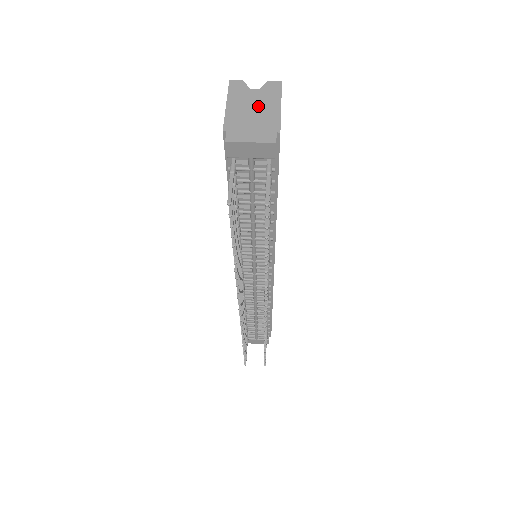
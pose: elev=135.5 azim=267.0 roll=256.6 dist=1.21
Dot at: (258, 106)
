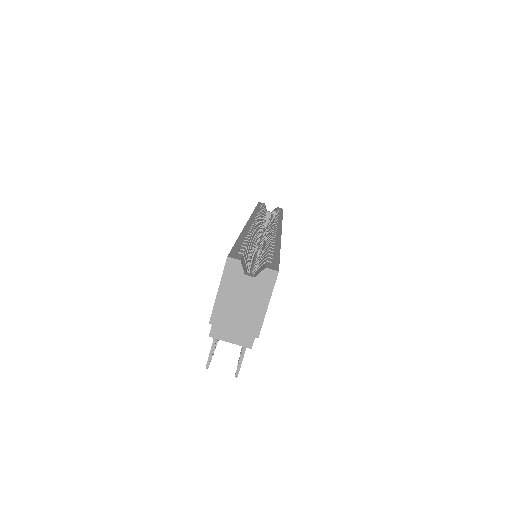
Dot at: (247, 301)
